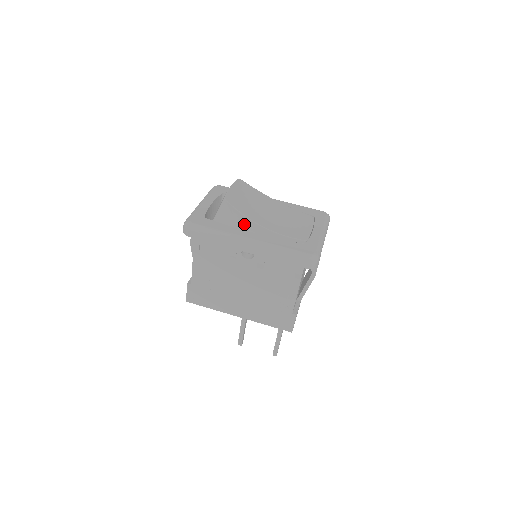
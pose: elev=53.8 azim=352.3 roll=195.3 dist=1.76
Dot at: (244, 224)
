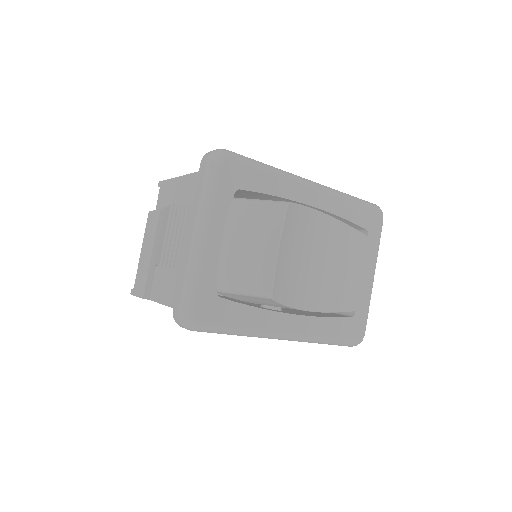
Dot at: occluded
